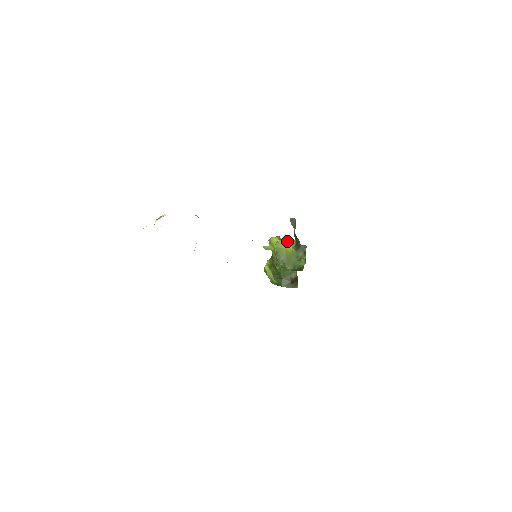
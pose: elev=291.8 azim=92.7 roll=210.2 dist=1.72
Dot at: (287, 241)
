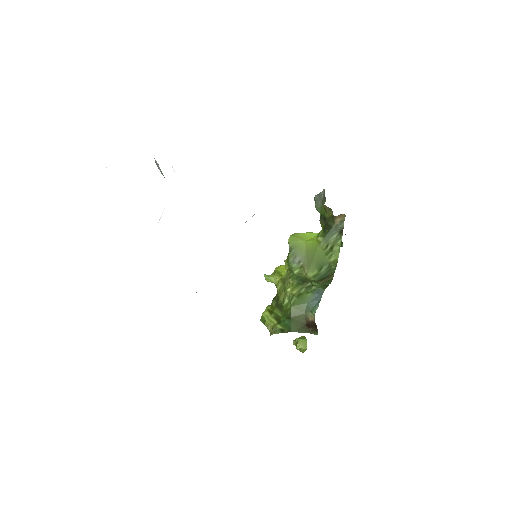
Dot at: (308, 233)
